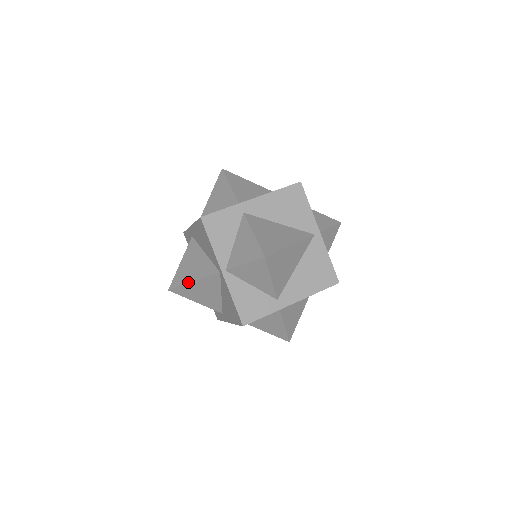
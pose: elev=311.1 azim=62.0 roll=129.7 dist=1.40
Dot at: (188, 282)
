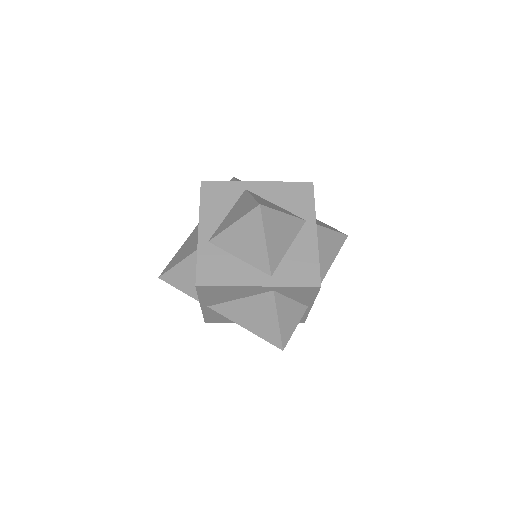
Dot at: occluded
